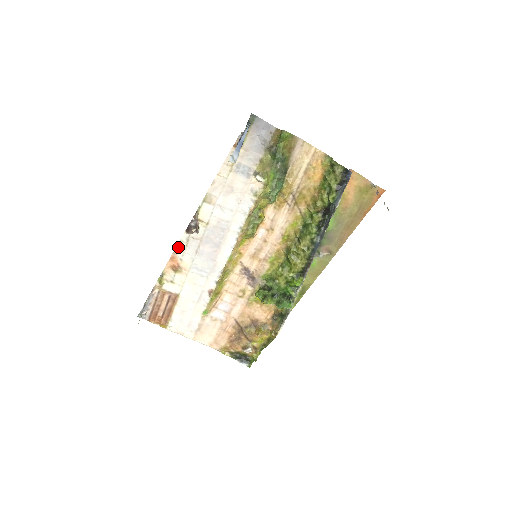
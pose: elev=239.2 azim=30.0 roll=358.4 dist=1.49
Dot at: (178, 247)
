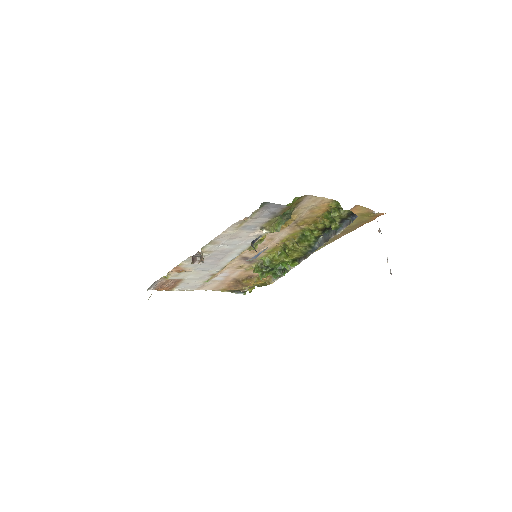
Dot at: (182, 263)
